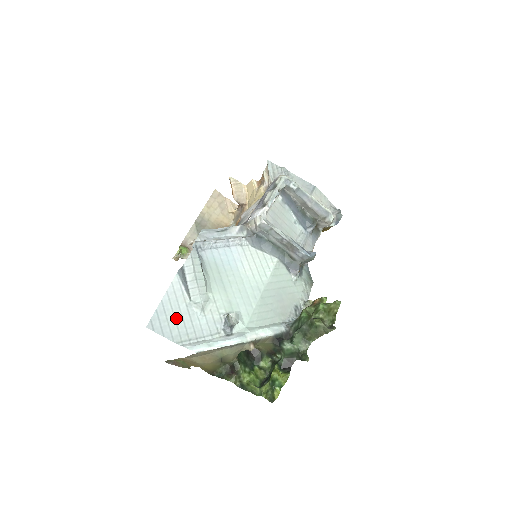
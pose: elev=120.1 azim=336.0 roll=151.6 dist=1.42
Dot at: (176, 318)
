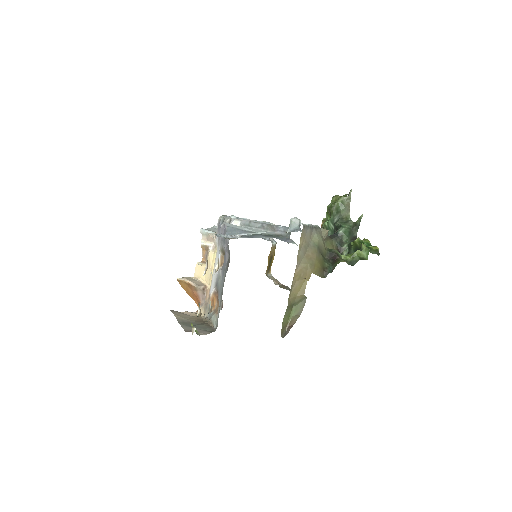
Dot at: occluded
